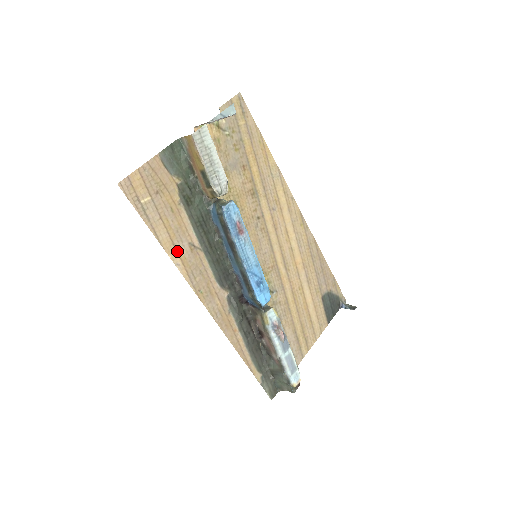
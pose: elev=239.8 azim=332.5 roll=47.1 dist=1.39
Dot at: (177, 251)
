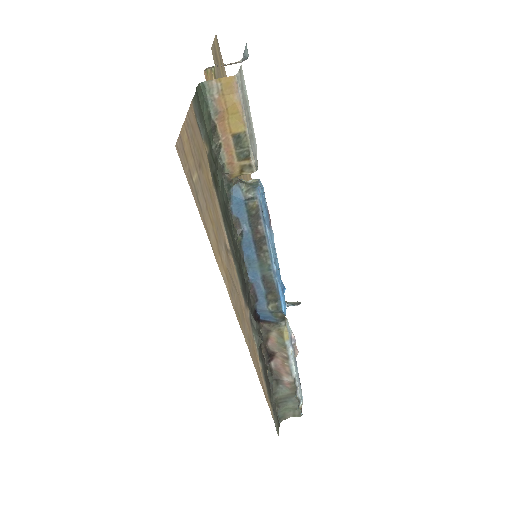
Dot at: (221, 259)
